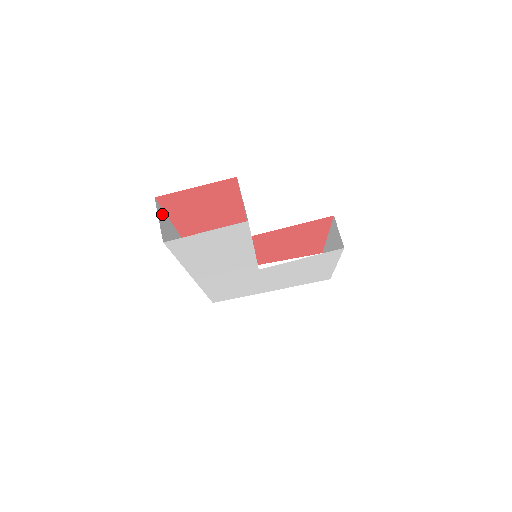
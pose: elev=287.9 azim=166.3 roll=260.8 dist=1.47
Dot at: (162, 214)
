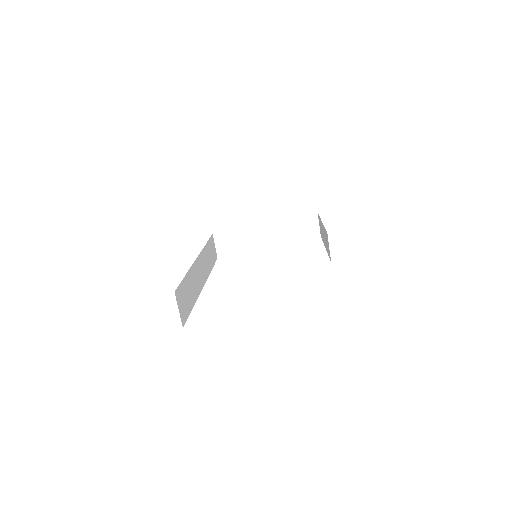
Dot at: (180, 291)
